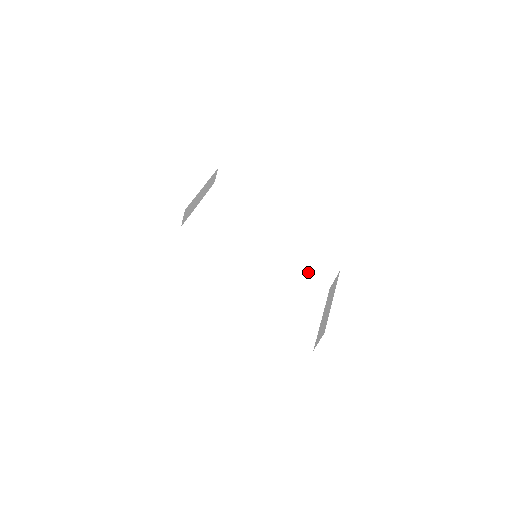
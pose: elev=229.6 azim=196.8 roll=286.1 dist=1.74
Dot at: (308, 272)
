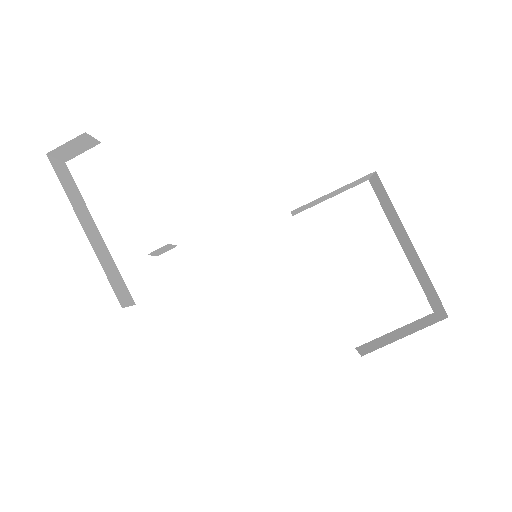
Dot at: (328, 197)
